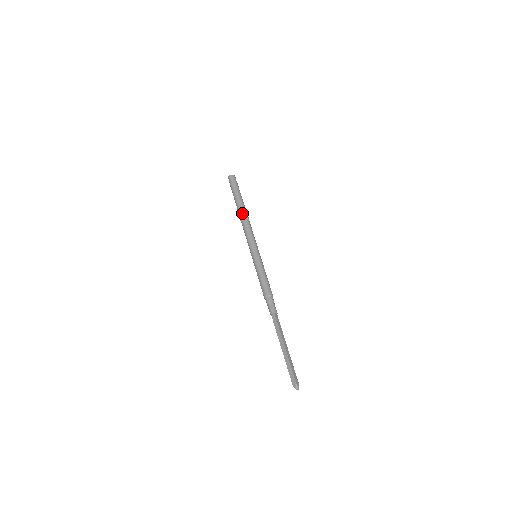
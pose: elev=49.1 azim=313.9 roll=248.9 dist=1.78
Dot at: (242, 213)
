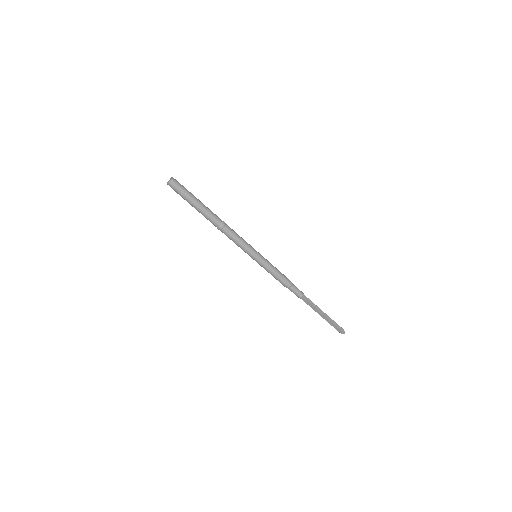
Dot at: (216, 223)
